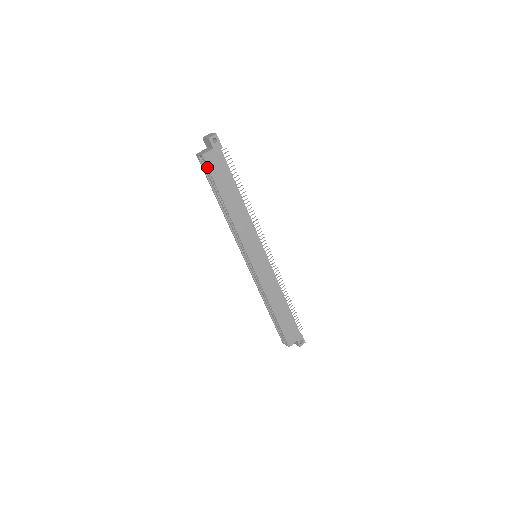
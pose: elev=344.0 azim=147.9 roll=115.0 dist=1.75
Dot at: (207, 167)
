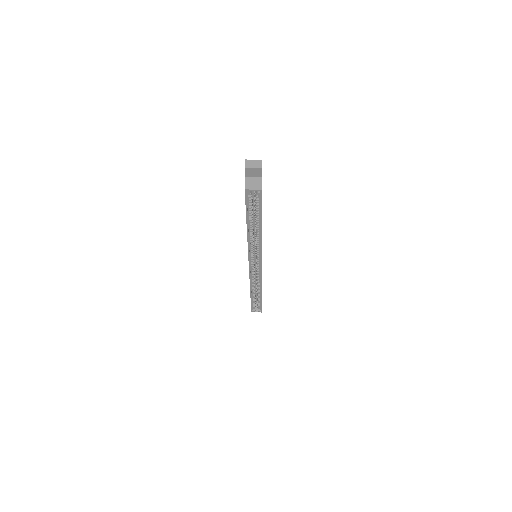
Dot at: (261, 199)
